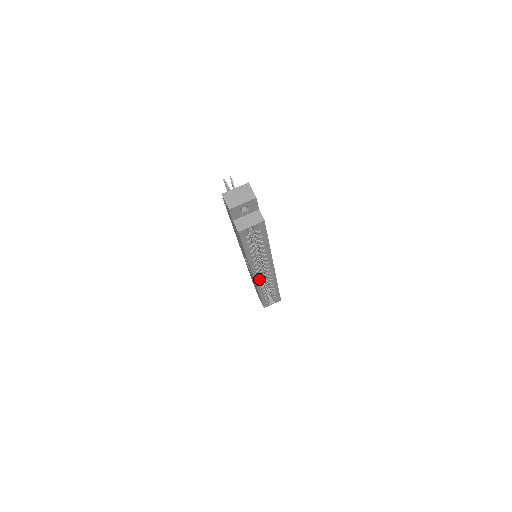
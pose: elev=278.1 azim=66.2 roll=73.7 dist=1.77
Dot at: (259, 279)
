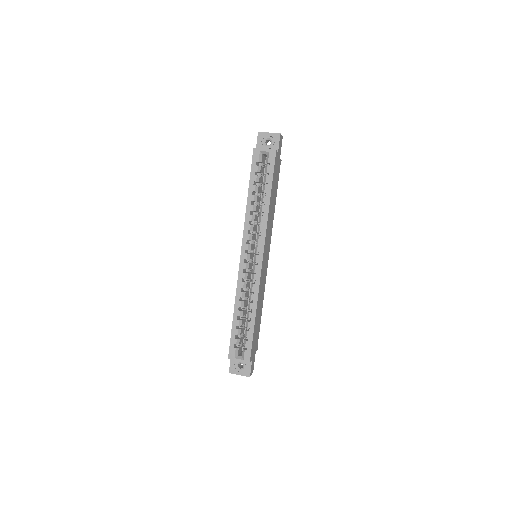
Dot at: (244, 265)
